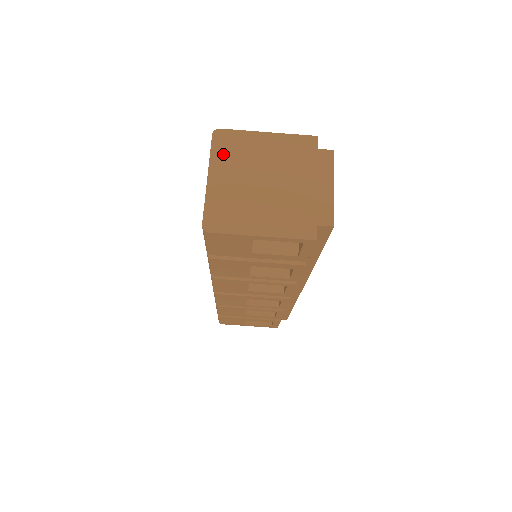
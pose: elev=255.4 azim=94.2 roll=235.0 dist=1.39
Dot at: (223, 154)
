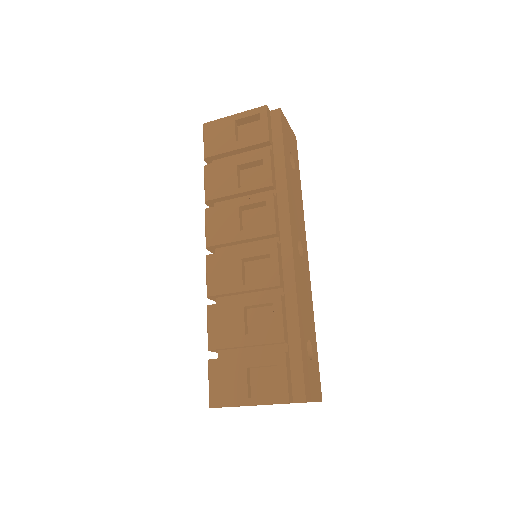
Dot at: occluded
